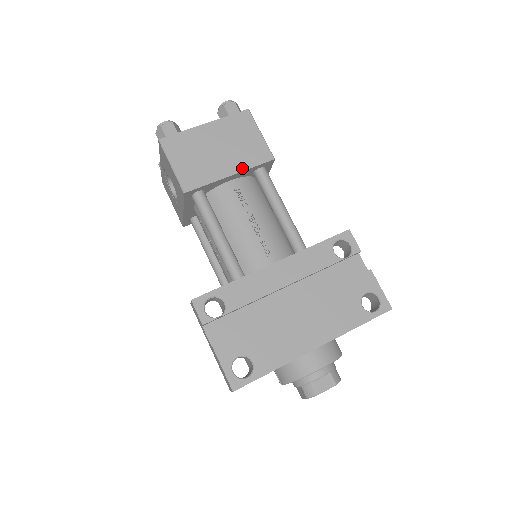
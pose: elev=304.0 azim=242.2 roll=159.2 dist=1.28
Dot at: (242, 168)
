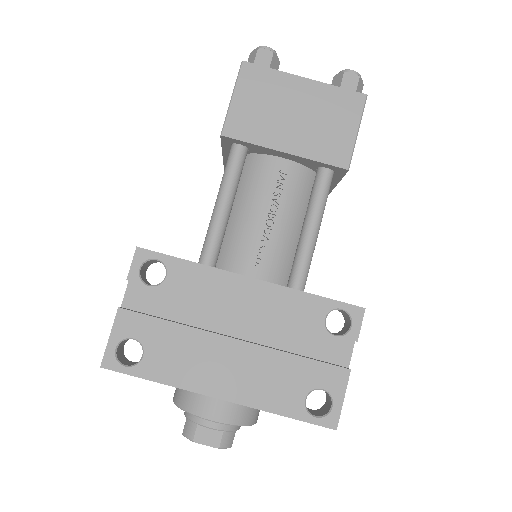
Dot at: (304, 153)
